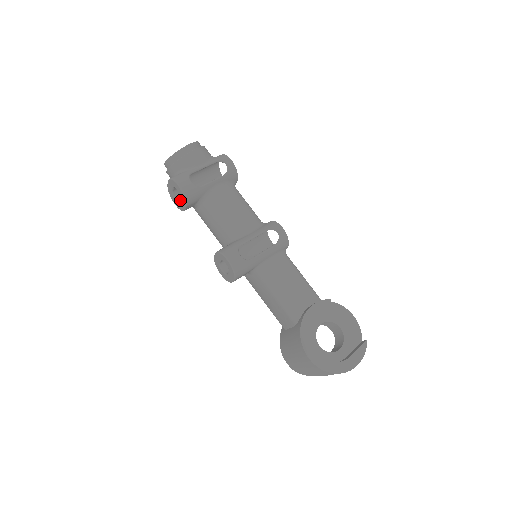
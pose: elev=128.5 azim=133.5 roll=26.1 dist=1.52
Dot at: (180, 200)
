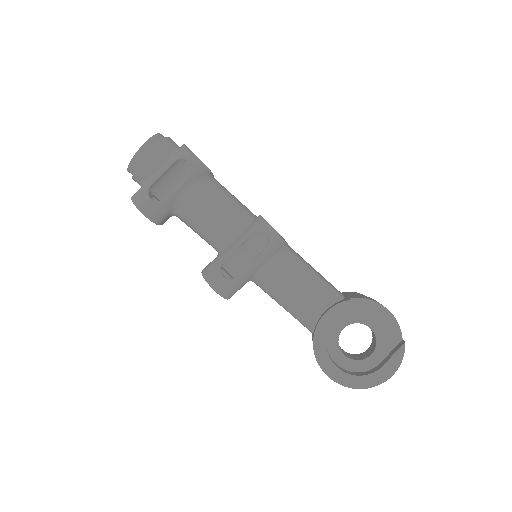
Dot at: occluded
